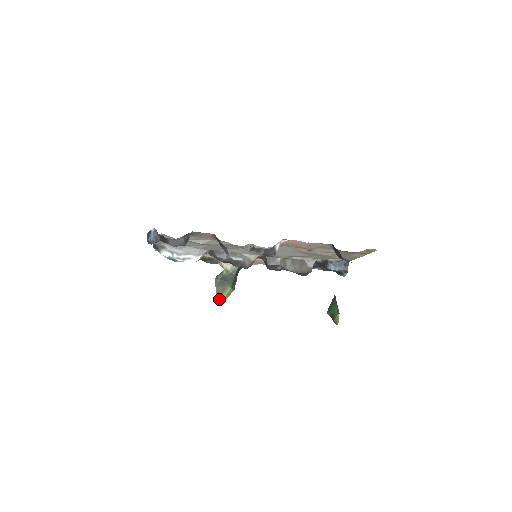
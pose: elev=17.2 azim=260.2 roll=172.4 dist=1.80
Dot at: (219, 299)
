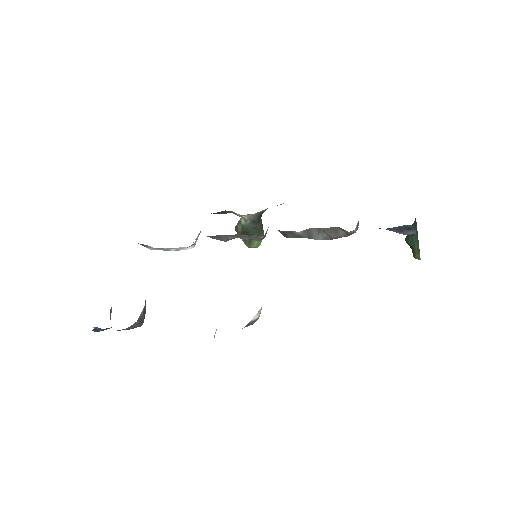
Dot at: occluded
